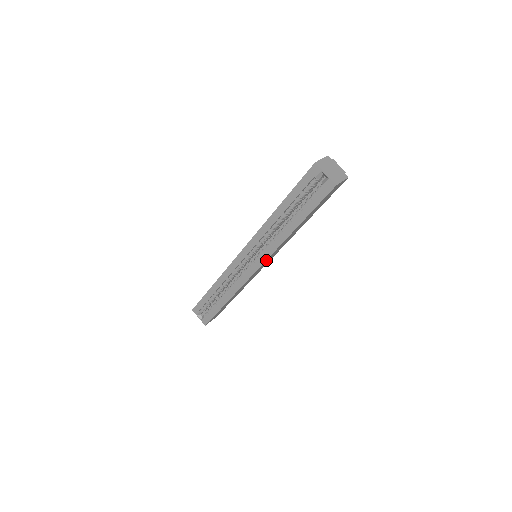
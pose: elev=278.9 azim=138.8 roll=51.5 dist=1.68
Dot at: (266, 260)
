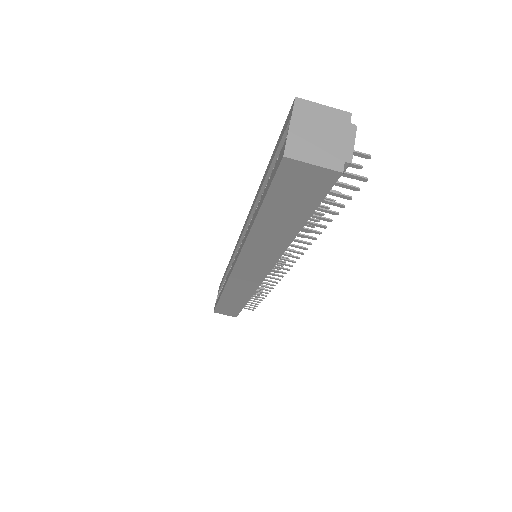
Dot at: (239, 260)
